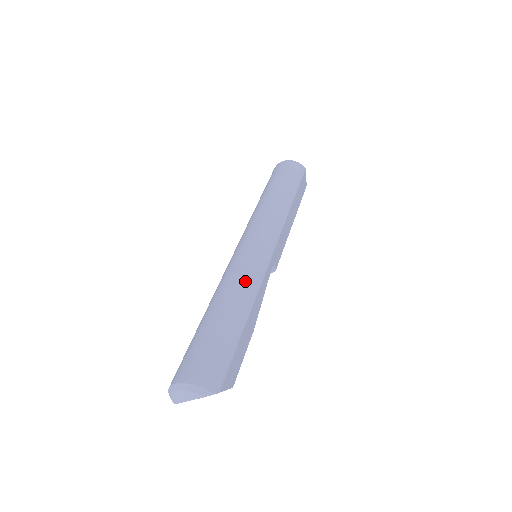
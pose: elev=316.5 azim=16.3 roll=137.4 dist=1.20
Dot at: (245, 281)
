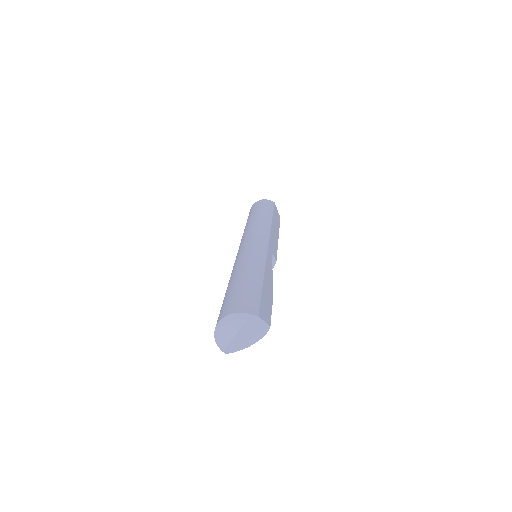
Dot at: (252, 257)
